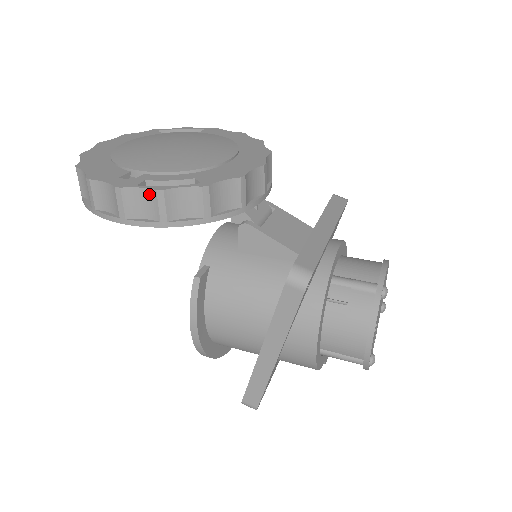
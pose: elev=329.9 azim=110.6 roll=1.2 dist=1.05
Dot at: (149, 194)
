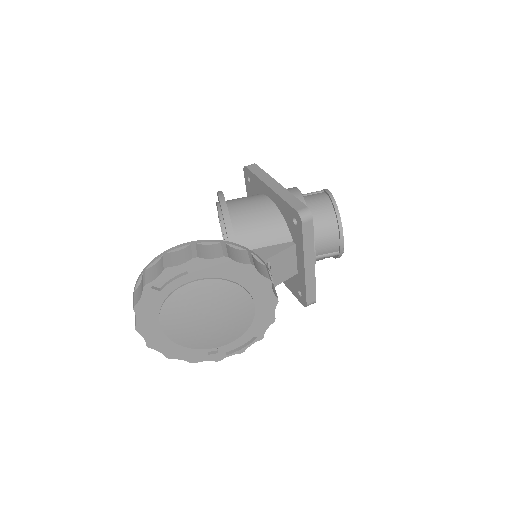
Dot at: (235, 352)
